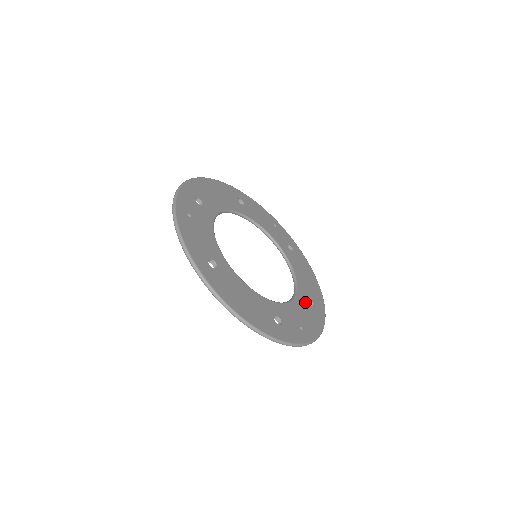
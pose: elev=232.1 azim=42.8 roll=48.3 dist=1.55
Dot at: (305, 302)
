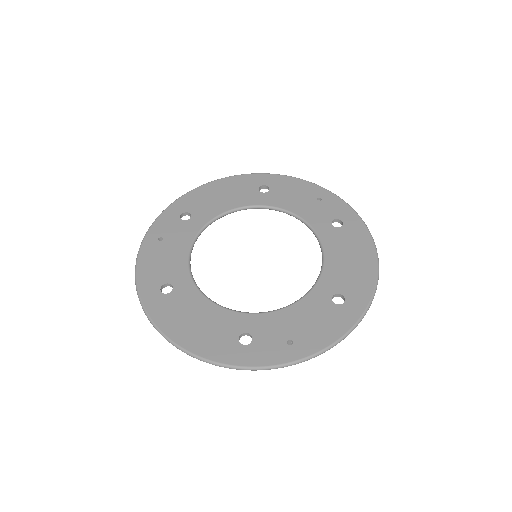
Dot at: (324, 300)
